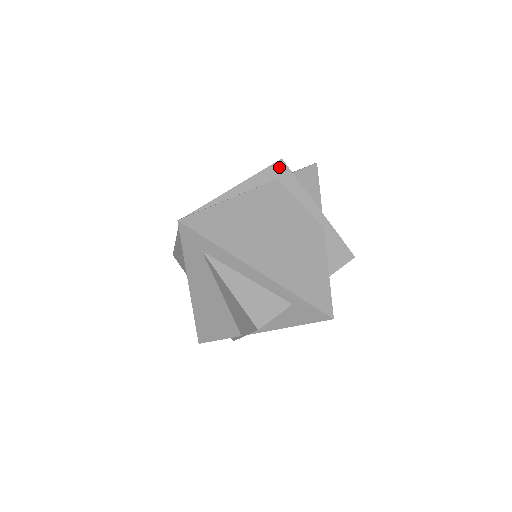
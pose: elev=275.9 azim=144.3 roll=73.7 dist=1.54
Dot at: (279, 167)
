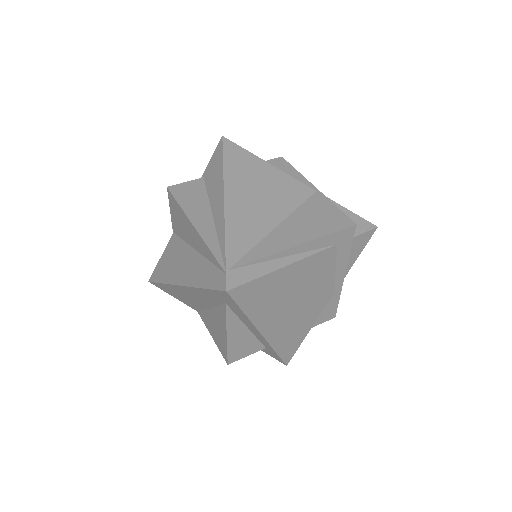
Dot at: (348, 233)
